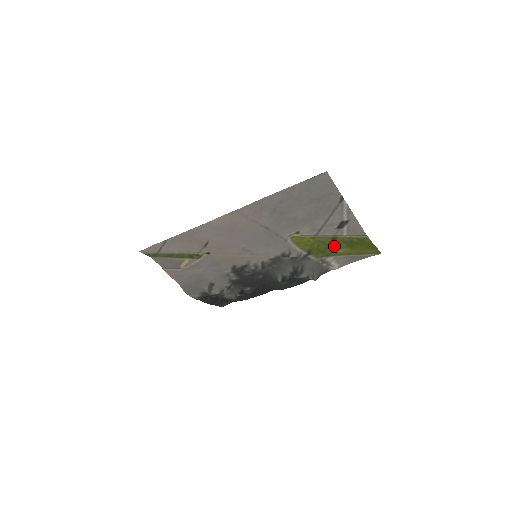
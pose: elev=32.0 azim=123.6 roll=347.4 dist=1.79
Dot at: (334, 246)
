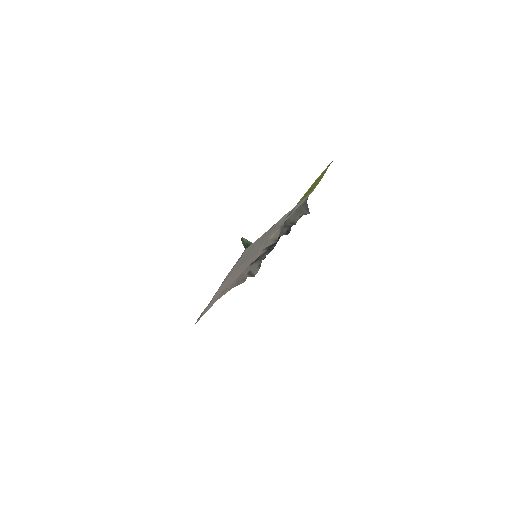
Dot at: occluded
